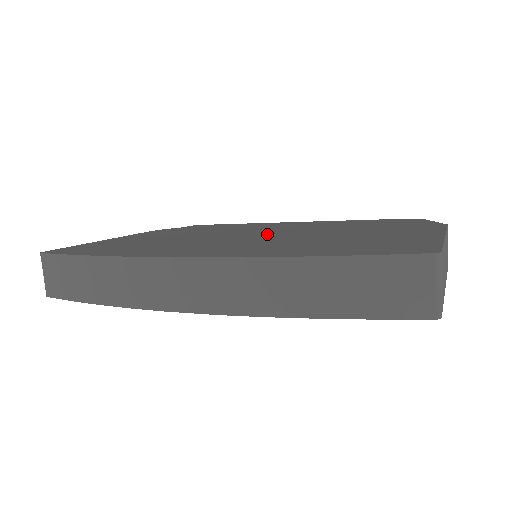
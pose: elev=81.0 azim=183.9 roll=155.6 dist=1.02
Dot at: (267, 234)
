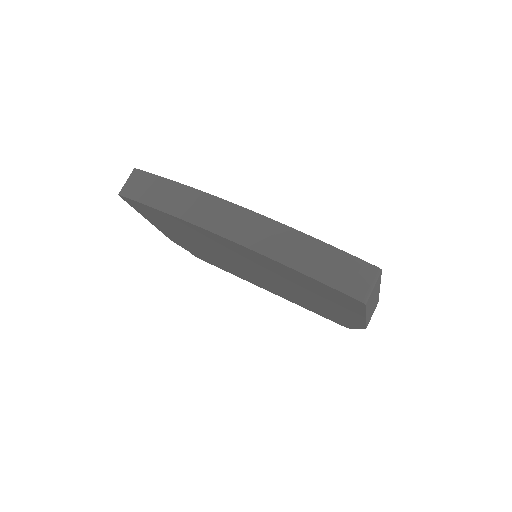
Dot at: occluded
